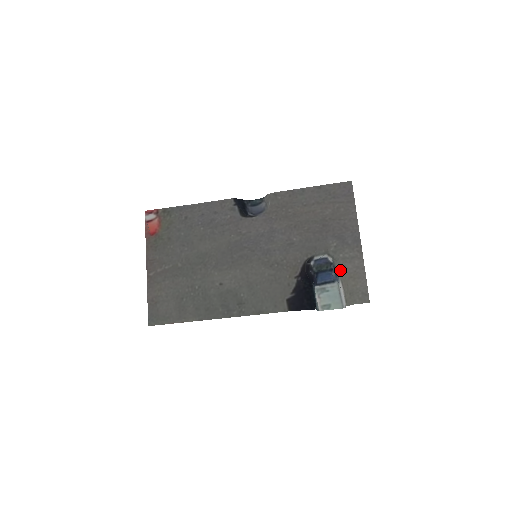
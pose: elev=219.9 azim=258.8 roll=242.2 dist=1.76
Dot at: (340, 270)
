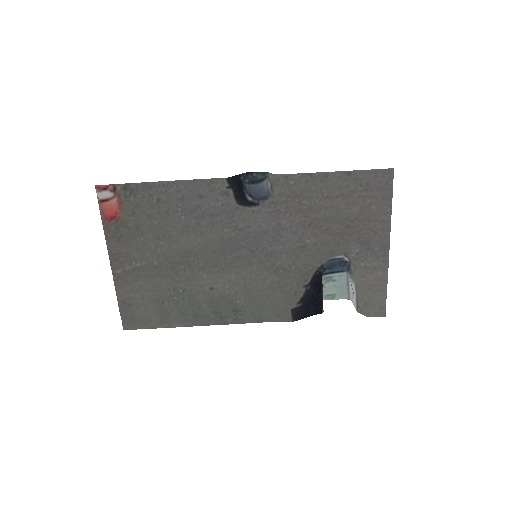
Dot at: (358, 279)
